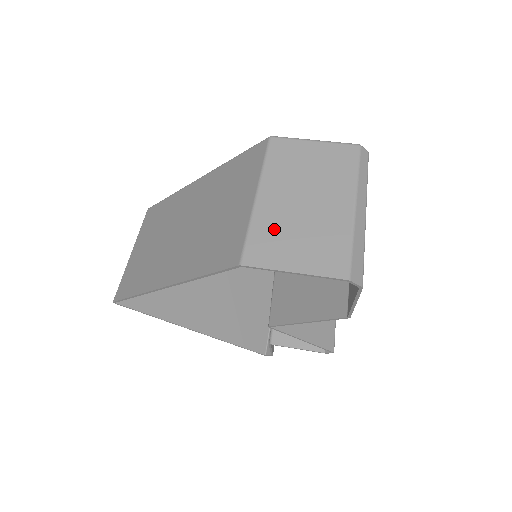
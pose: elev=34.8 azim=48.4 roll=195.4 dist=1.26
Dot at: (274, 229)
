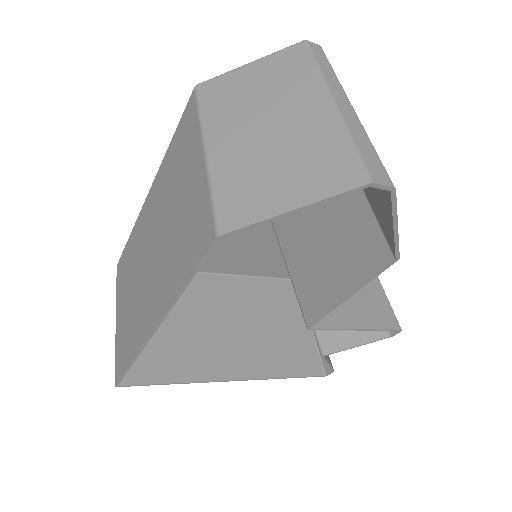
Dot at: (243, 174)
